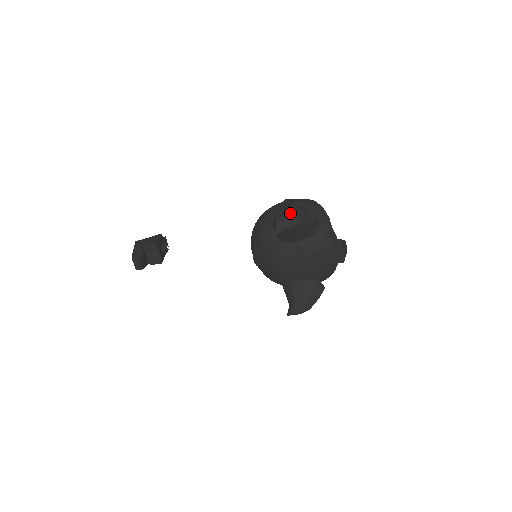
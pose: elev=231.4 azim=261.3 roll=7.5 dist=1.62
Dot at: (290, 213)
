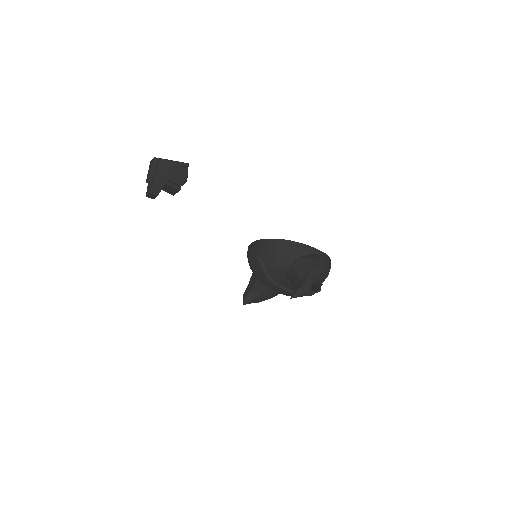
Dot at: occluded
